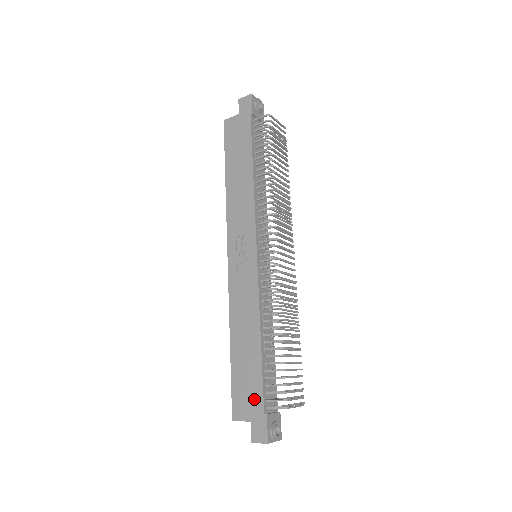
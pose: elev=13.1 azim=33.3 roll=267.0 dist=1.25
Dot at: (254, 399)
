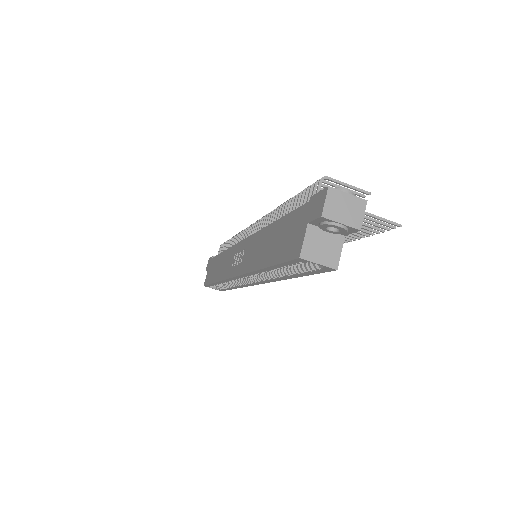
Dot at: (297, 221)
